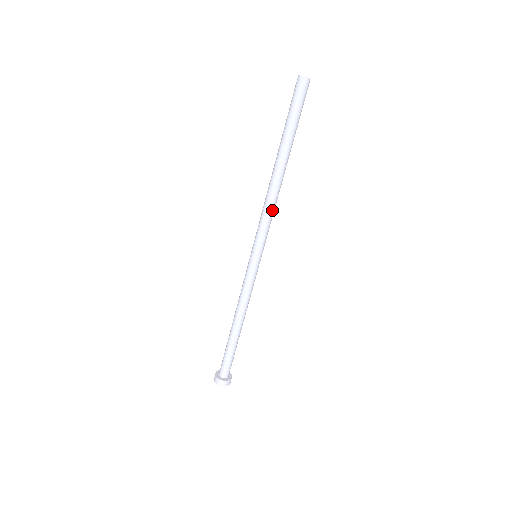
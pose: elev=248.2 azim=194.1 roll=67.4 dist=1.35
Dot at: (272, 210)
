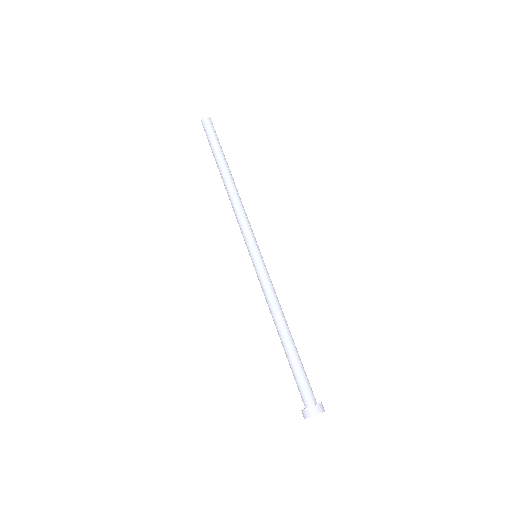
Dot at: (240, 210)
